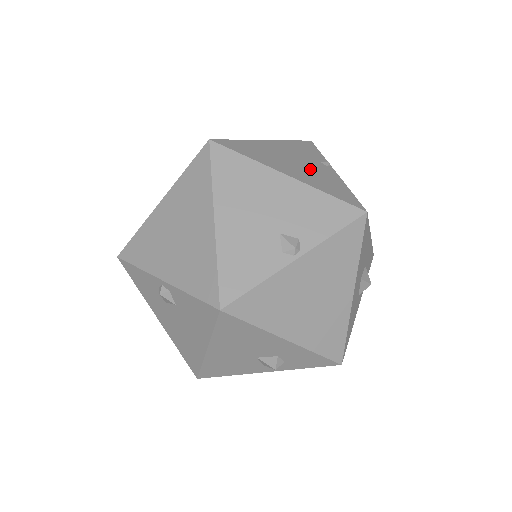
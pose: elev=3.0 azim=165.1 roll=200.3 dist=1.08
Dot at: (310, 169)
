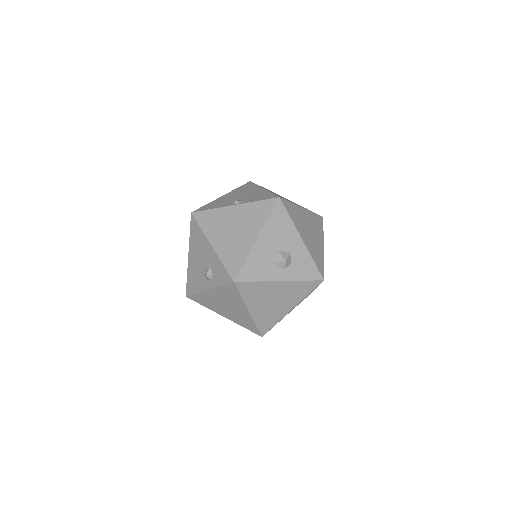
Dot at: (286, 199)
